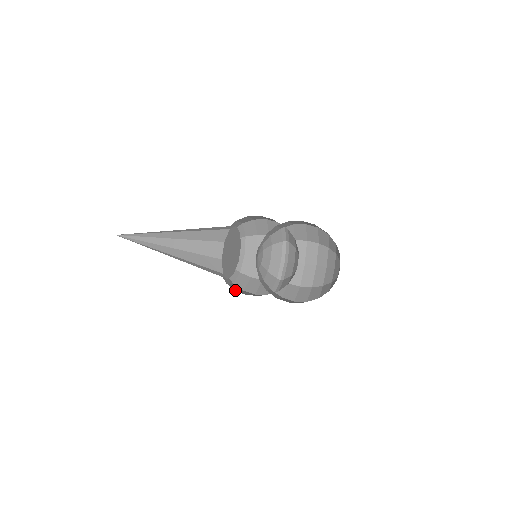
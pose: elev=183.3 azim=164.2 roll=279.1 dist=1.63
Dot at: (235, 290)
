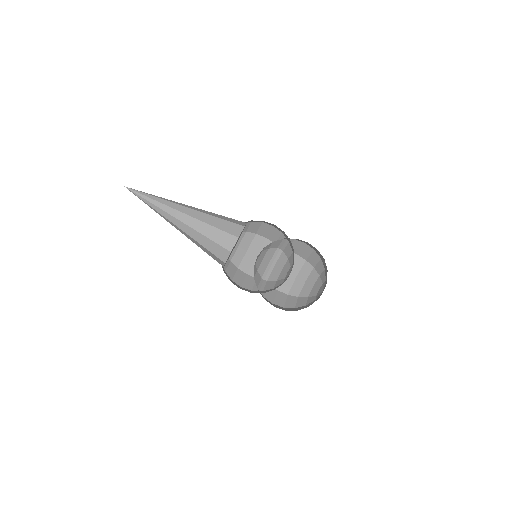
Dot at: (231, 278)
